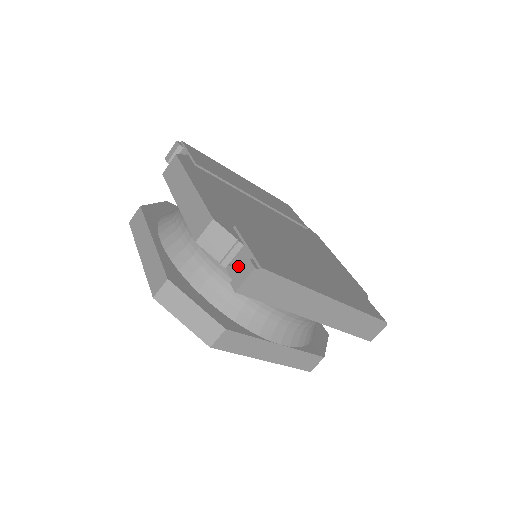
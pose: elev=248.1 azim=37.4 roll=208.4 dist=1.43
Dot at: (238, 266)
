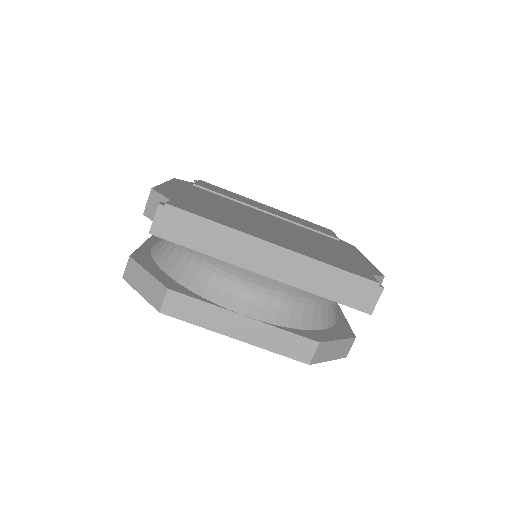
Dot at: occluded
